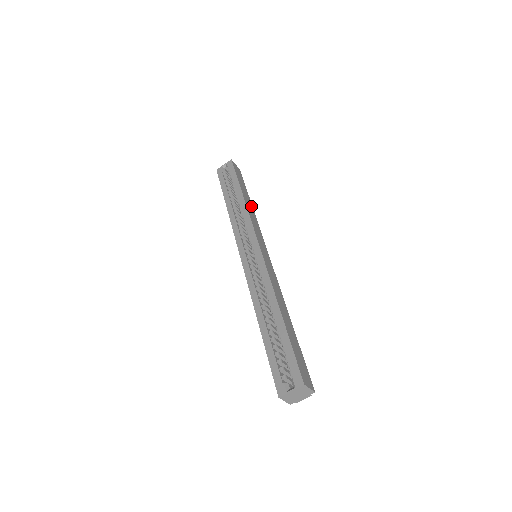
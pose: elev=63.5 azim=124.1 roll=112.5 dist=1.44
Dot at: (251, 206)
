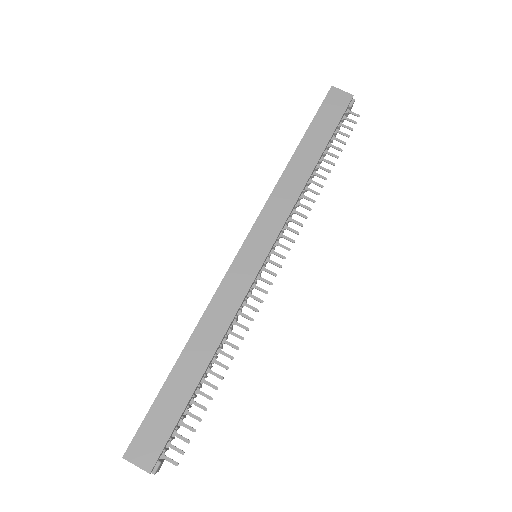
Dot at: (308, 169)
